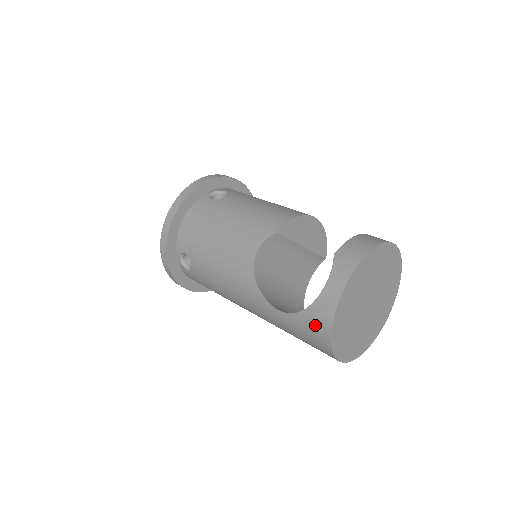
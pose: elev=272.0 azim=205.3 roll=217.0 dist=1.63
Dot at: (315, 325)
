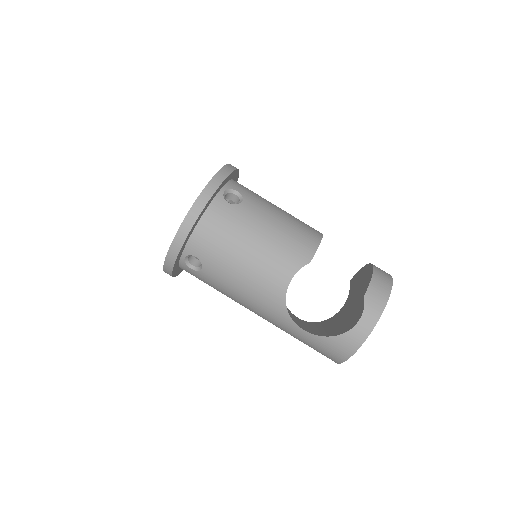
Dot at: (338, 348)
